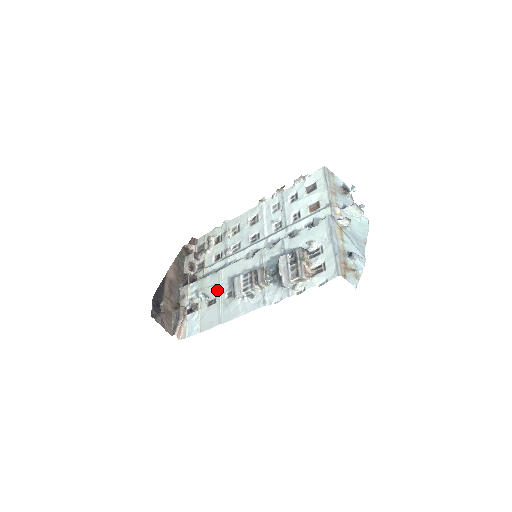
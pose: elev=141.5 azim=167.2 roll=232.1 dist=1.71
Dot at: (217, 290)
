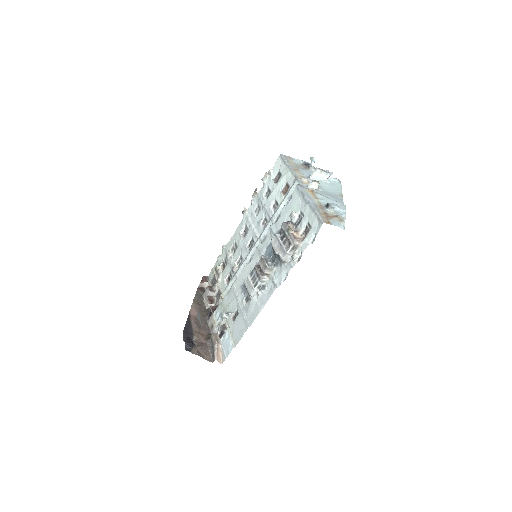
Dot at: (236, 303)
